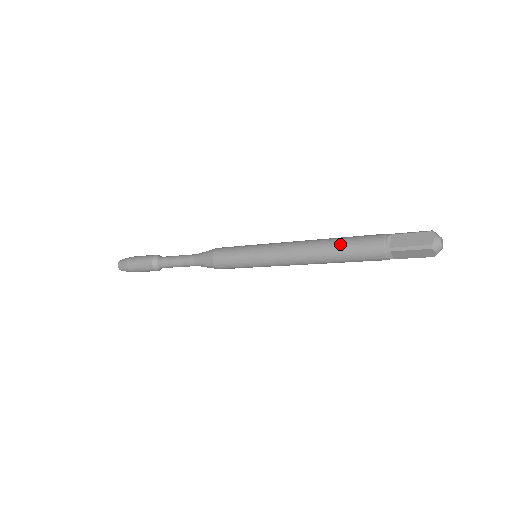
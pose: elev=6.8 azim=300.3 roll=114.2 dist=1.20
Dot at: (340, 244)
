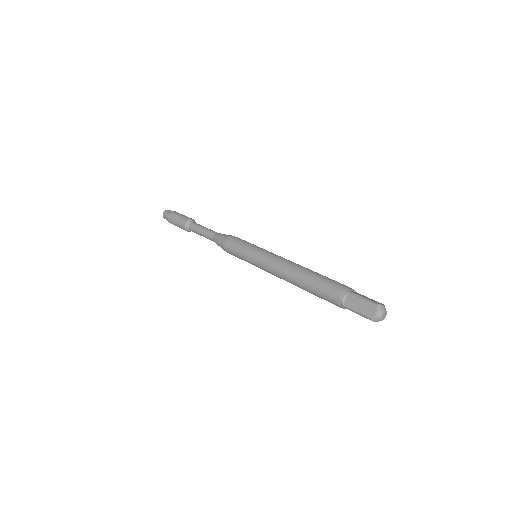
Dot at: (310, 284)
